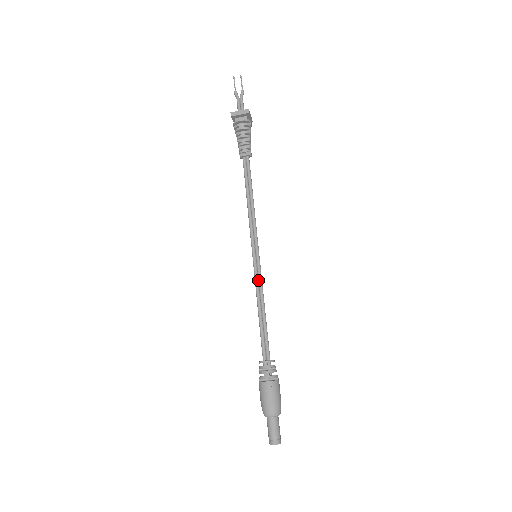
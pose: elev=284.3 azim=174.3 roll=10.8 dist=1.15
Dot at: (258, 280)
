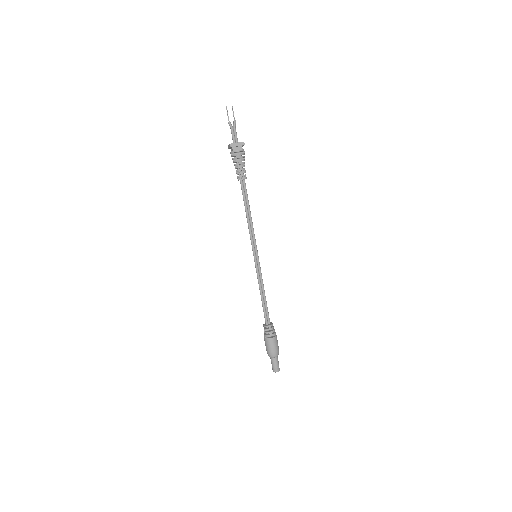
Dot at: (259, 273)
